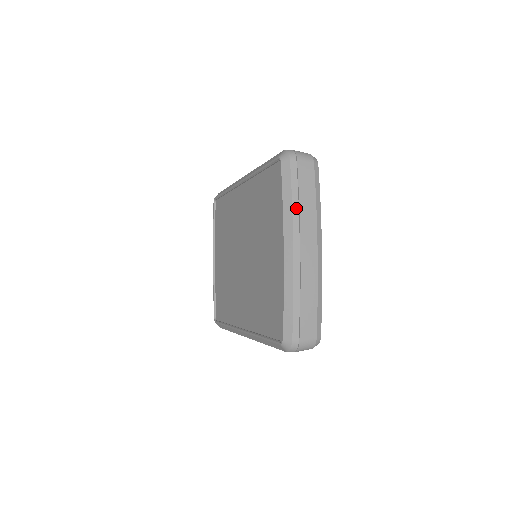
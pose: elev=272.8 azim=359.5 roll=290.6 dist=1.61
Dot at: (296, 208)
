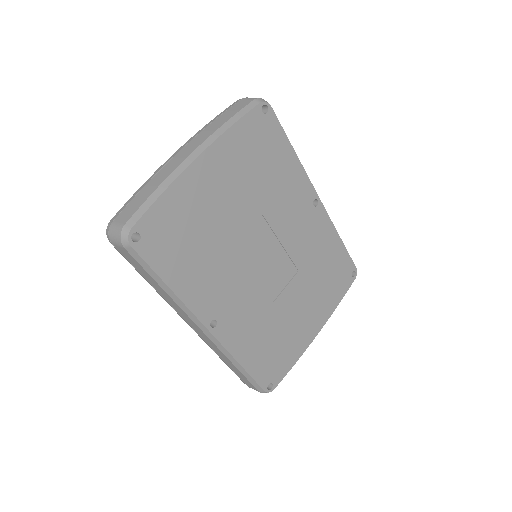
Dot at: (206, 126)
